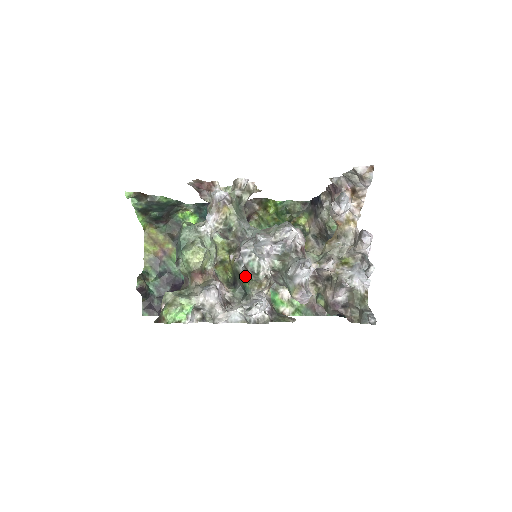
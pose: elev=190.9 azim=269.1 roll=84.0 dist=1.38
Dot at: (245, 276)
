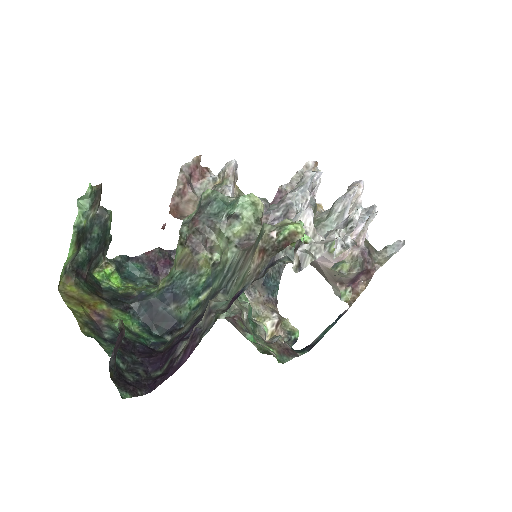
Dot at: occluded
